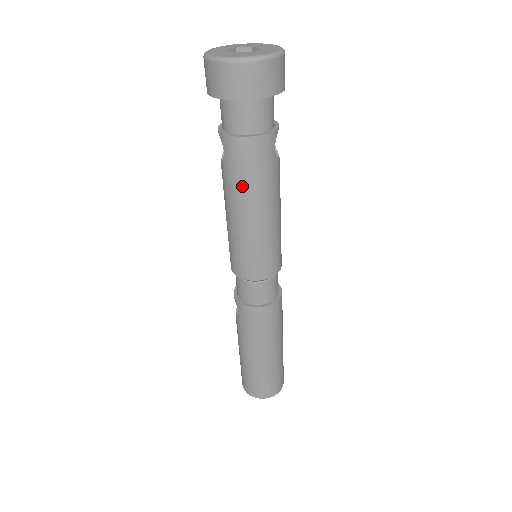
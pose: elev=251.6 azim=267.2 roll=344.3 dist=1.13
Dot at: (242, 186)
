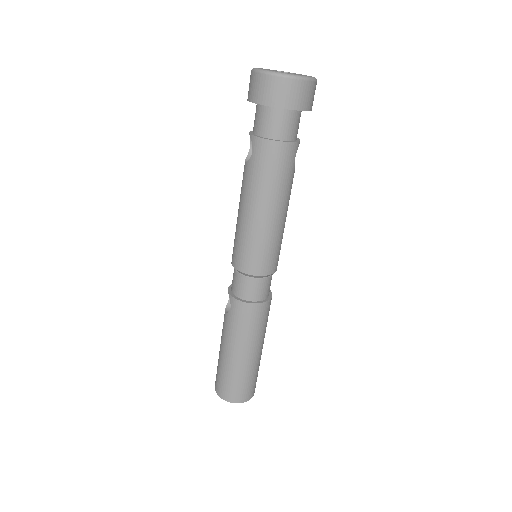
Dot at: (263, 184)
